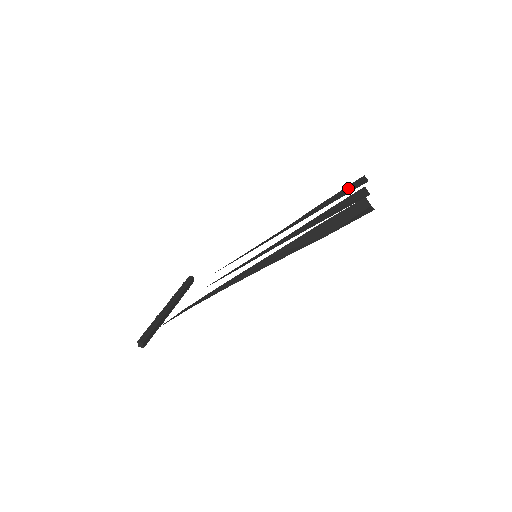
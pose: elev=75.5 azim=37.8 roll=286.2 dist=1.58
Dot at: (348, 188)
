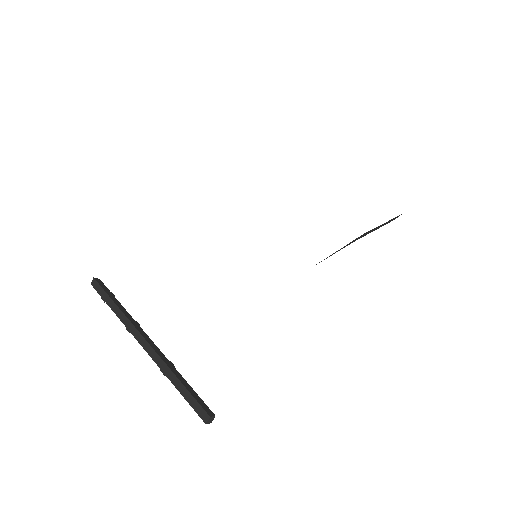
Dot at: occluded
